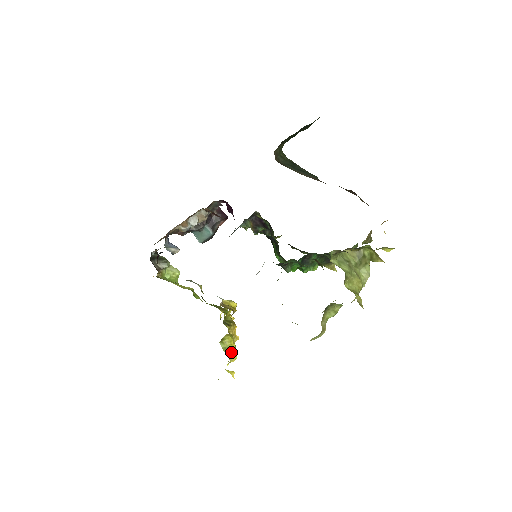
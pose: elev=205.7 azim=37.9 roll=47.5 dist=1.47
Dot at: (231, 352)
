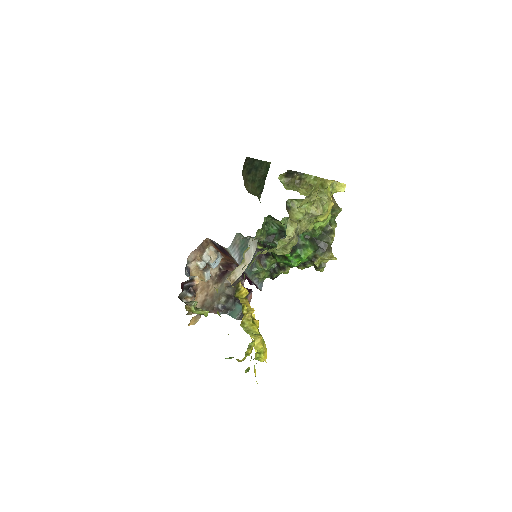
Dot at: (255, 334)
